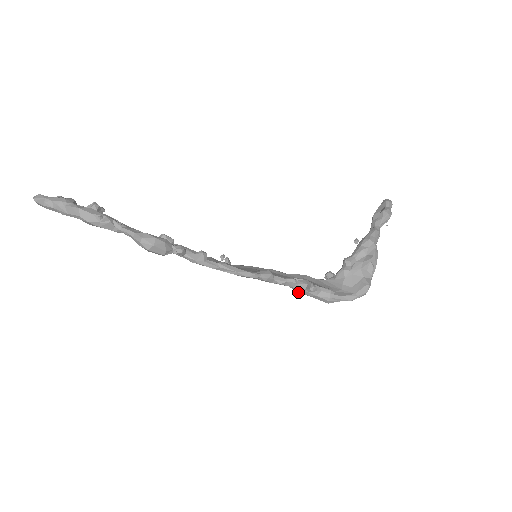
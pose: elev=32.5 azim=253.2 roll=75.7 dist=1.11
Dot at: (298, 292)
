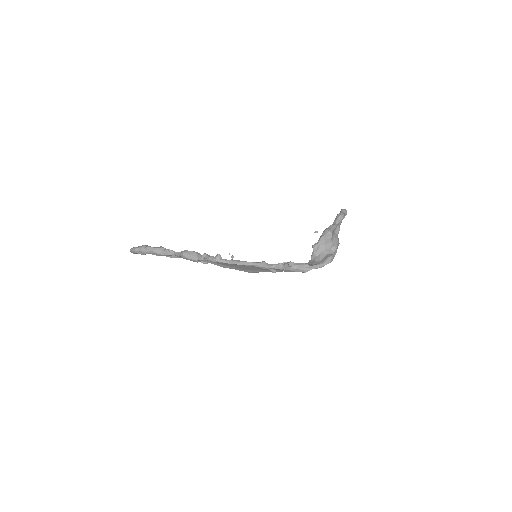
Dot at: (286, 271)
